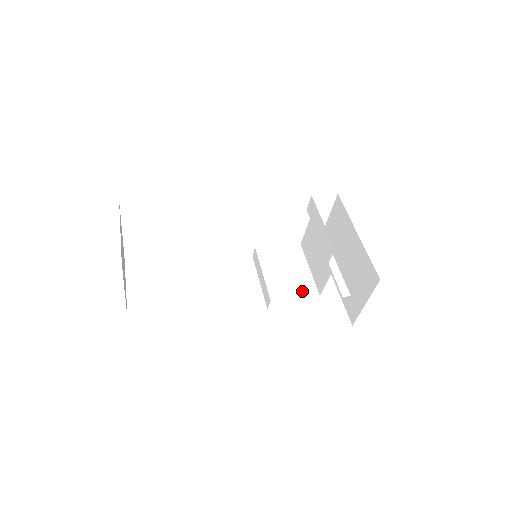
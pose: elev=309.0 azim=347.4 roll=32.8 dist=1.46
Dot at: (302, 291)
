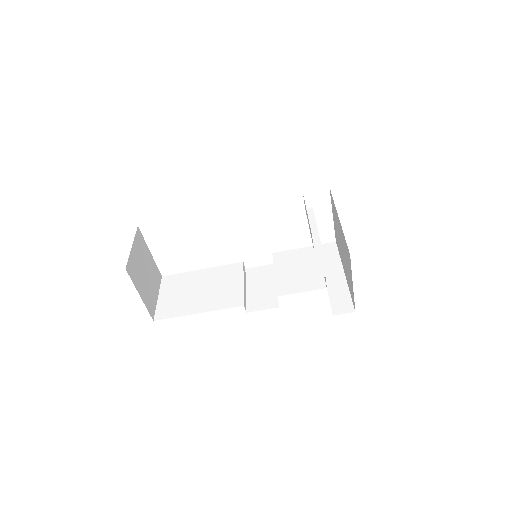
Dot at: (309, 285)
